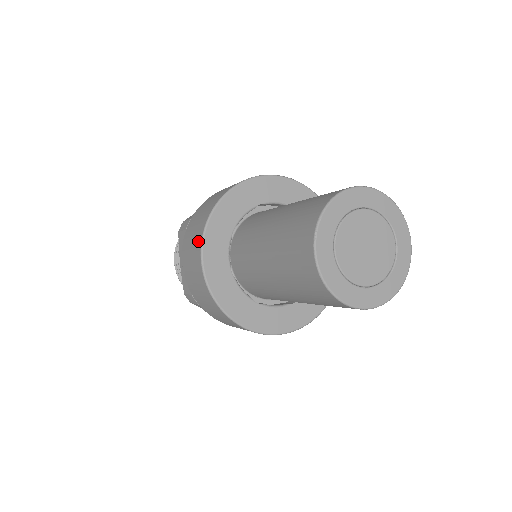
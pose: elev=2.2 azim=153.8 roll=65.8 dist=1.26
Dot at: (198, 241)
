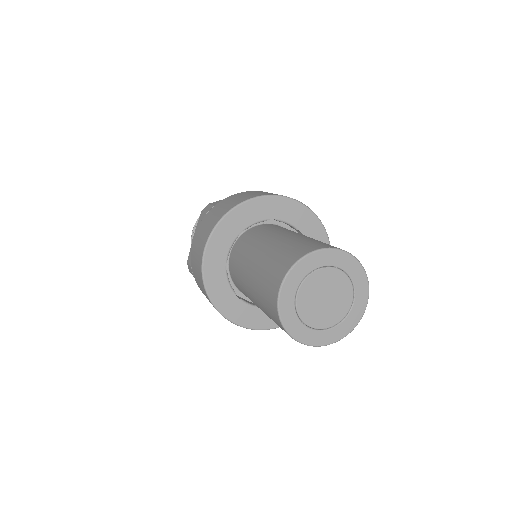
Dot at: (209, 231)
